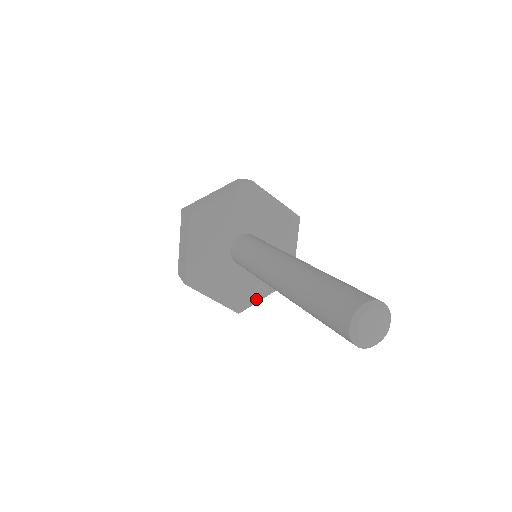
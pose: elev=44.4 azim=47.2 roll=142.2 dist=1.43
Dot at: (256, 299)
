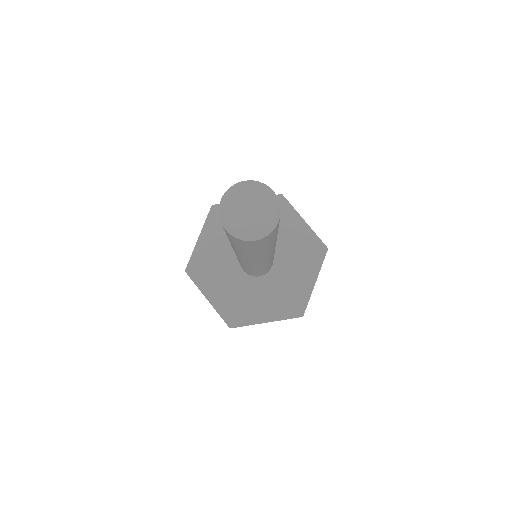
Dot at: (308, 292)
